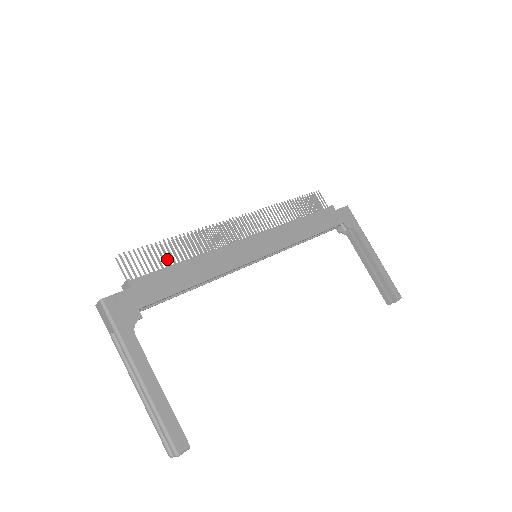
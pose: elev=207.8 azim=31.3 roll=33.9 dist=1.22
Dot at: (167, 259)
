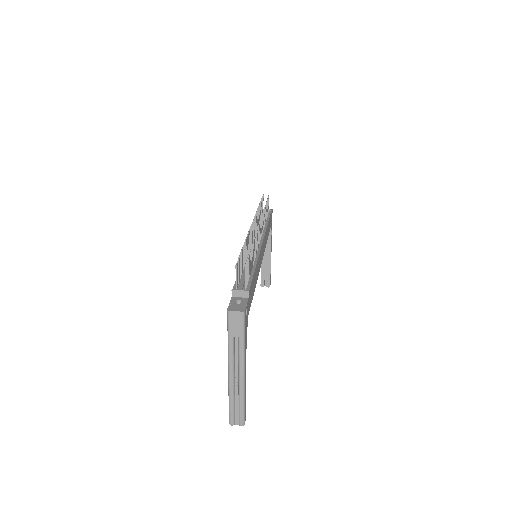
Dot at: (243, 262)
